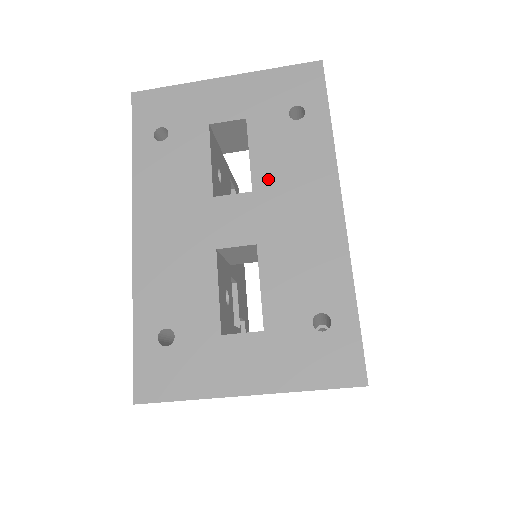
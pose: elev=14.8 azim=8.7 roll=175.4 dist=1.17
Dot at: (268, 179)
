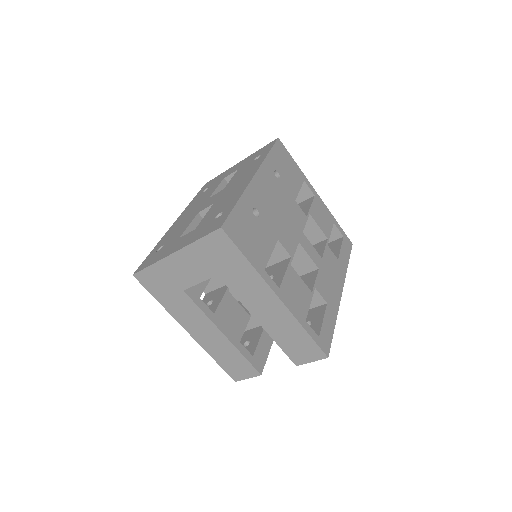
Dot at: (232, 182)
